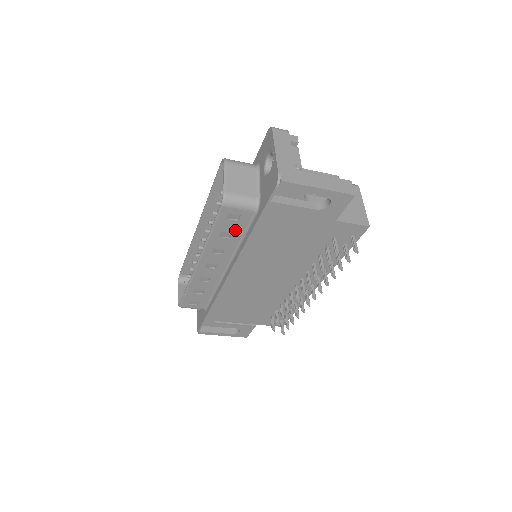
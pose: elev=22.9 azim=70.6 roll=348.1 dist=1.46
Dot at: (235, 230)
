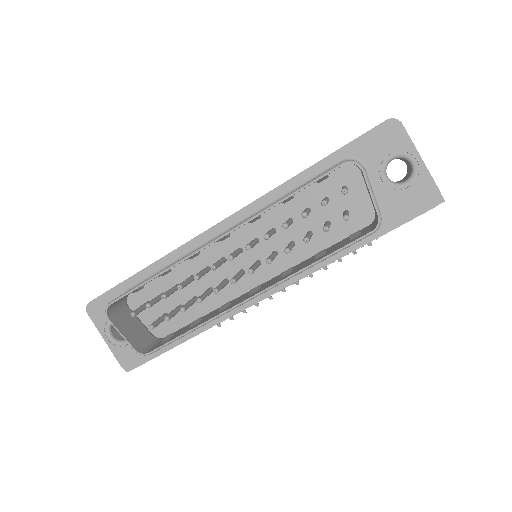
Dot at: occluded
